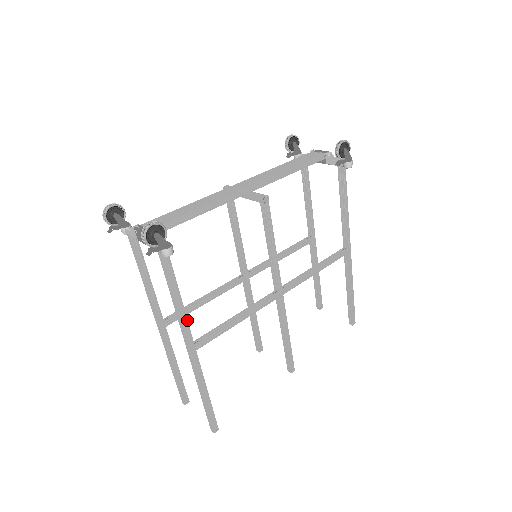
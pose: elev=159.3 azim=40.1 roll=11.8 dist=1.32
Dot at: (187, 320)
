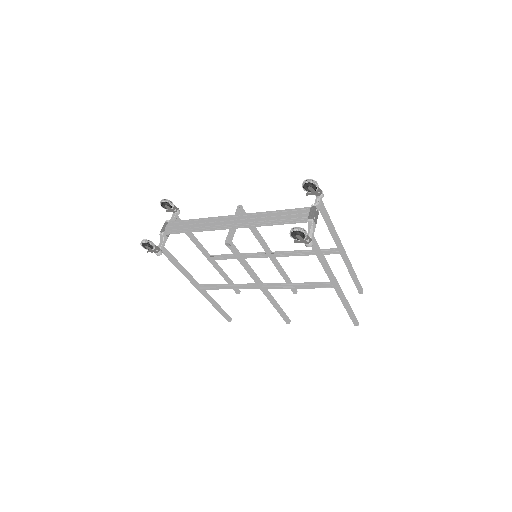
Dot at: (189, 277)
